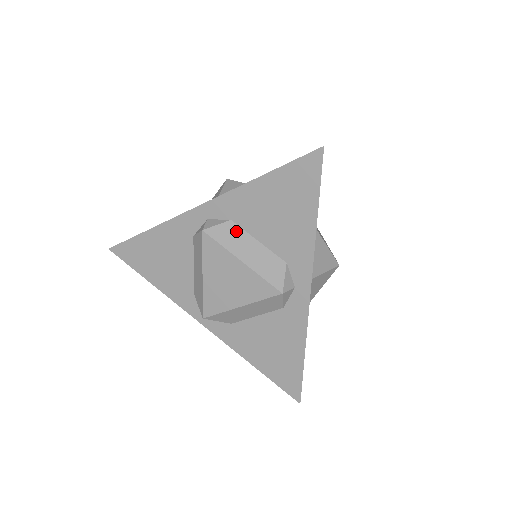
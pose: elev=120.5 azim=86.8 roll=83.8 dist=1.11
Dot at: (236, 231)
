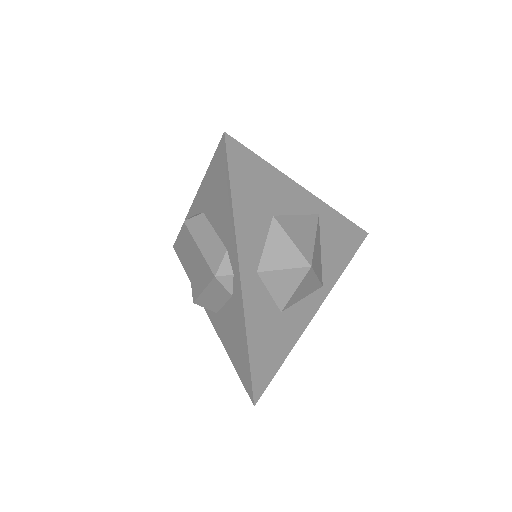
Dot at: (203, 222)
